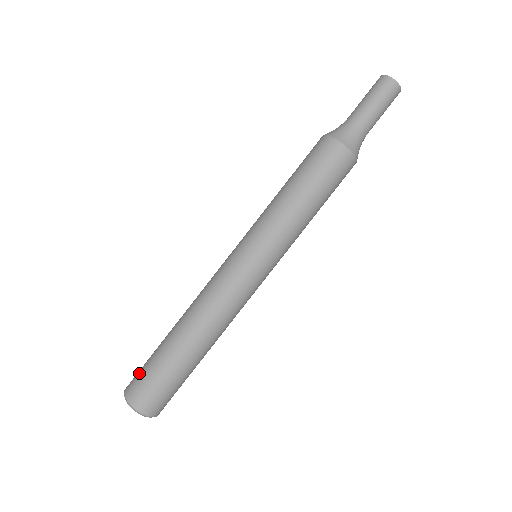
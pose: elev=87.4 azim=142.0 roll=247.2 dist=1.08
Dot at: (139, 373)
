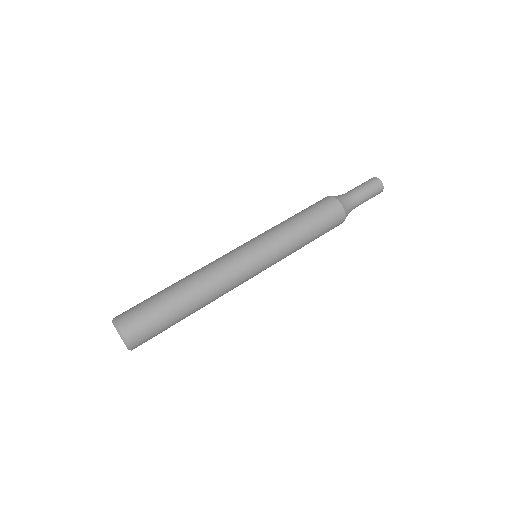
Dot at: (134, 308)
